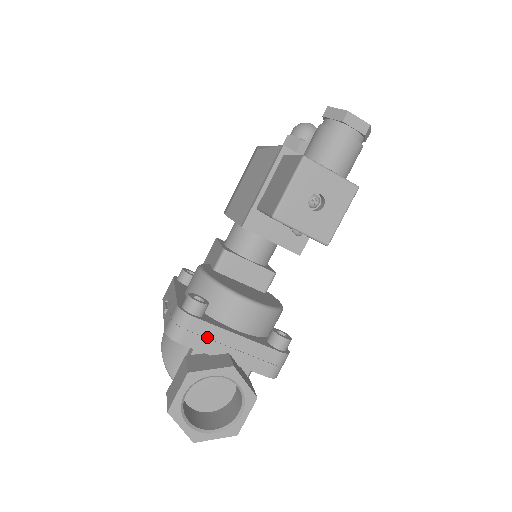
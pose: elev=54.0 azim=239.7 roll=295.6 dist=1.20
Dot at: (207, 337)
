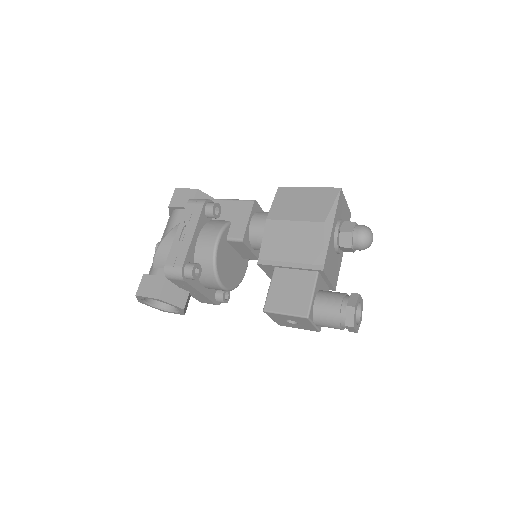
Dot at: (184, 286)
